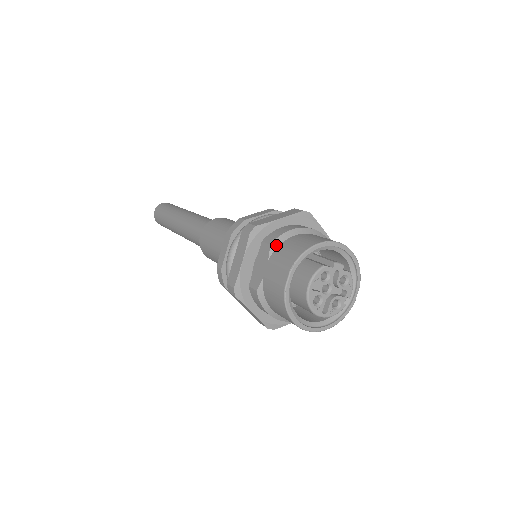
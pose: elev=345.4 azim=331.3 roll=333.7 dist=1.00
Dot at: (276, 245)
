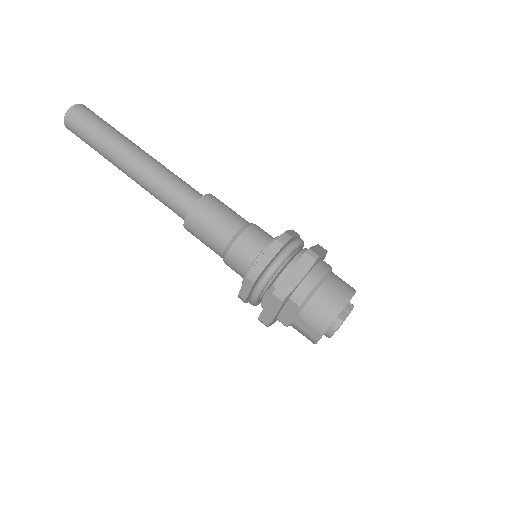
Dot at: (304, 305)
